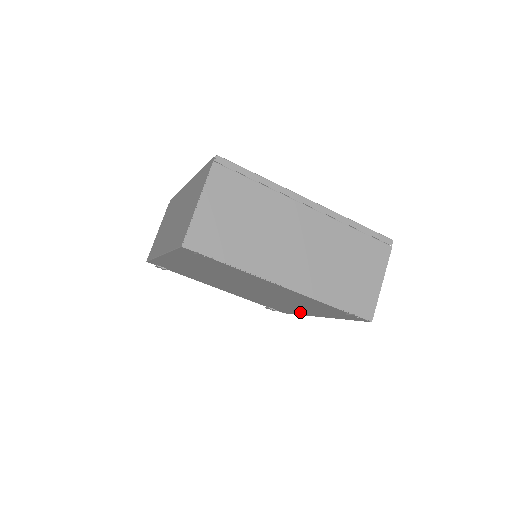
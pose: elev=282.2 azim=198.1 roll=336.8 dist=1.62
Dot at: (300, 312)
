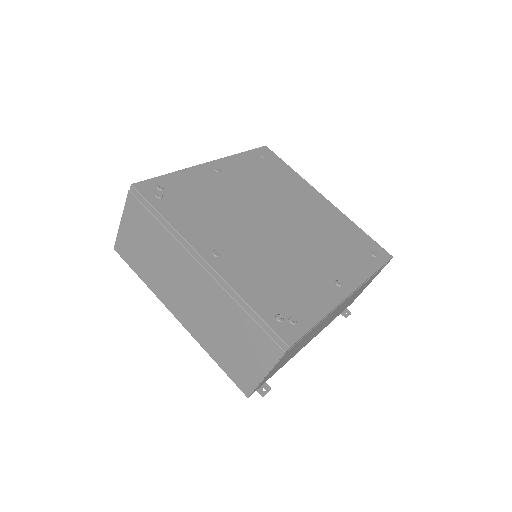
Dot at: occluded
